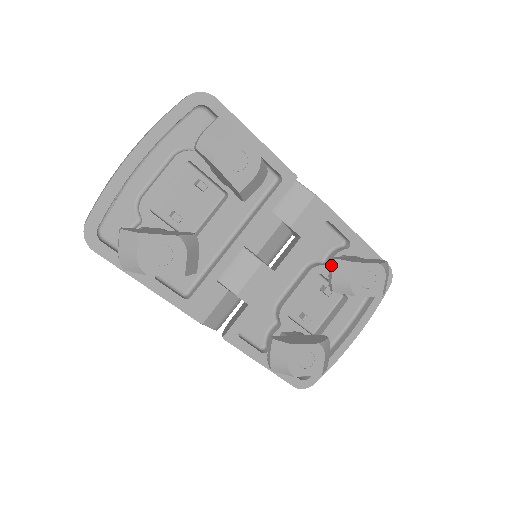
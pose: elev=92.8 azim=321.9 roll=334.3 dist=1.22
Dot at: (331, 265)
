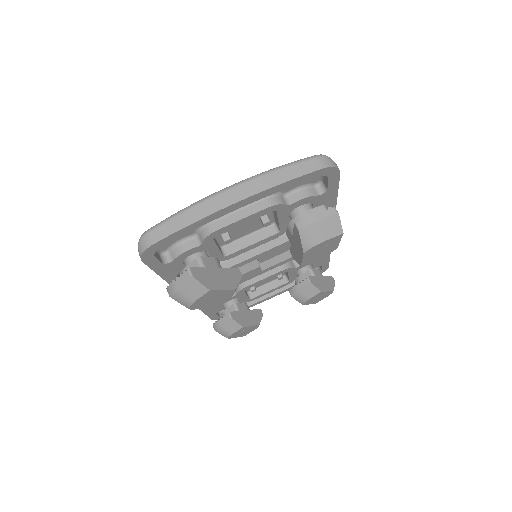
Dot at: (303, 282)
